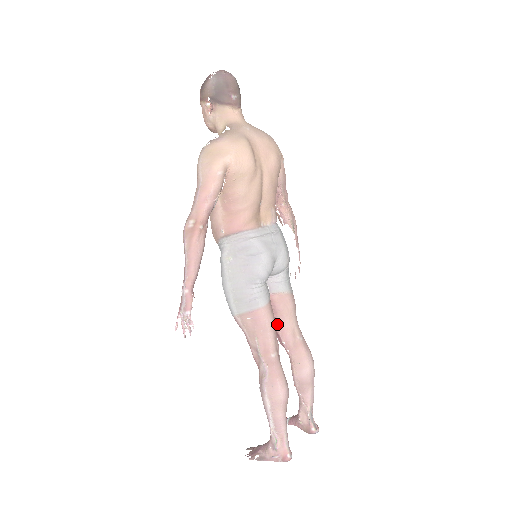
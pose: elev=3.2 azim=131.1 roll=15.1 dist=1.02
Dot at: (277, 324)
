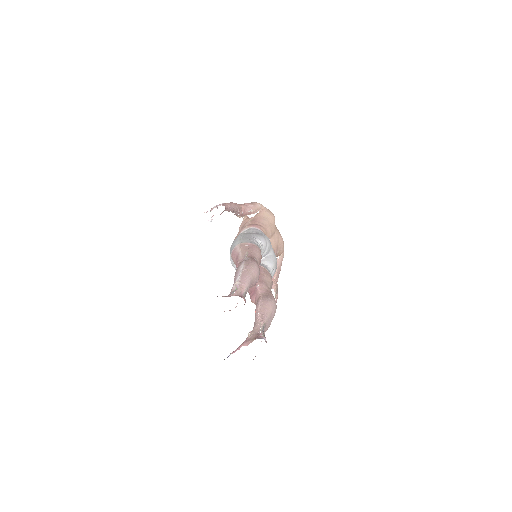
Dot at: occluded
